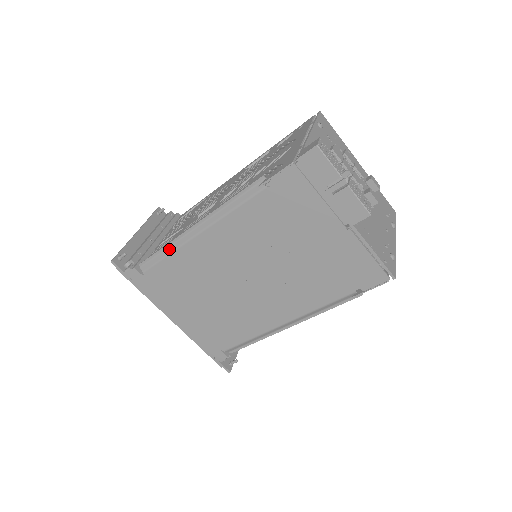
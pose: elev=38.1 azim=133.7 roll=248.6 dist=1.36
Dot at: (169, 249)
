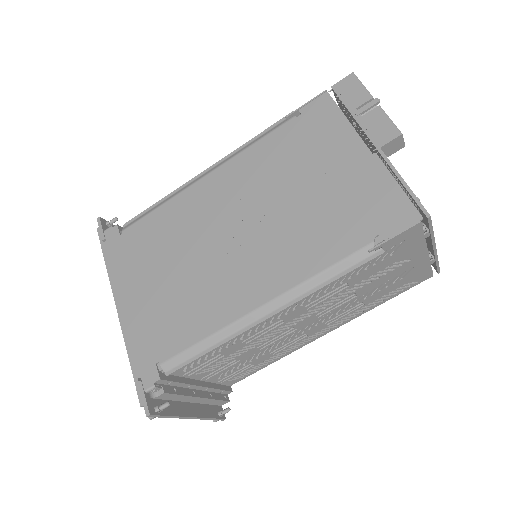
Dot at: (166, 200)
